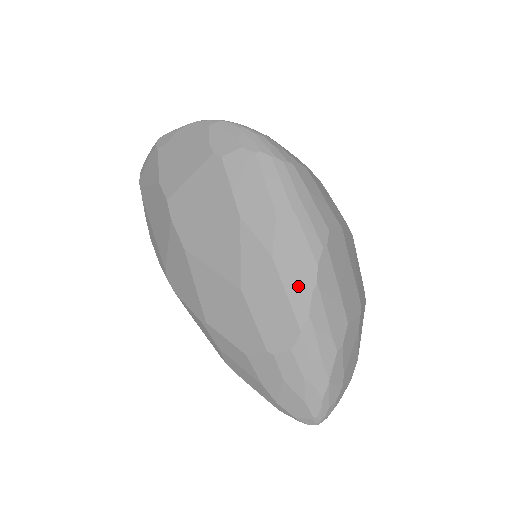
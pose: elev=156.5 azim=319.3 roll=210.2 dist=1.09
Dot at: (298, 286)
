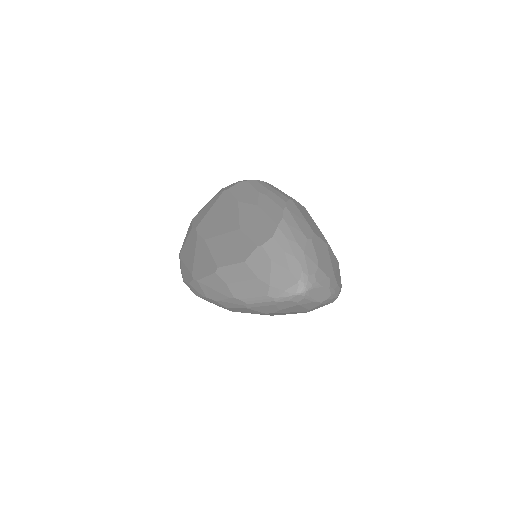
Dot at: (274, 210)
